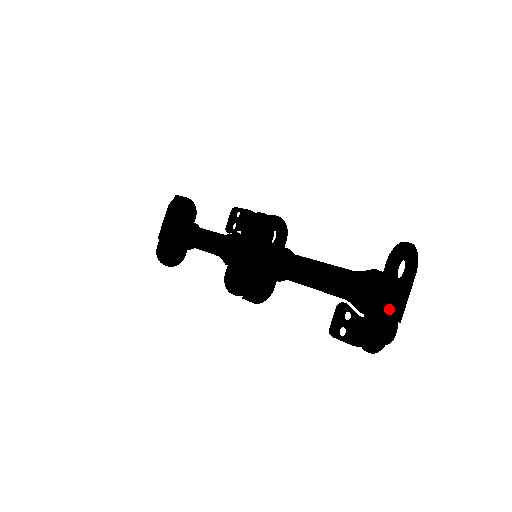
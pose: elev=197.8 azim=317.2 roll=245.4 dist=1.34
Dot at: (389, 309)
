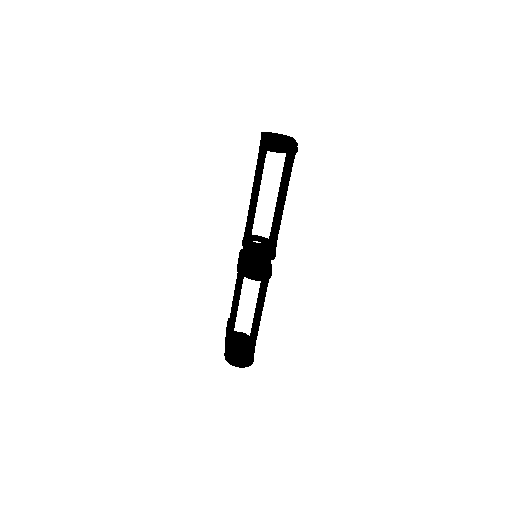
Dot at: occluded
